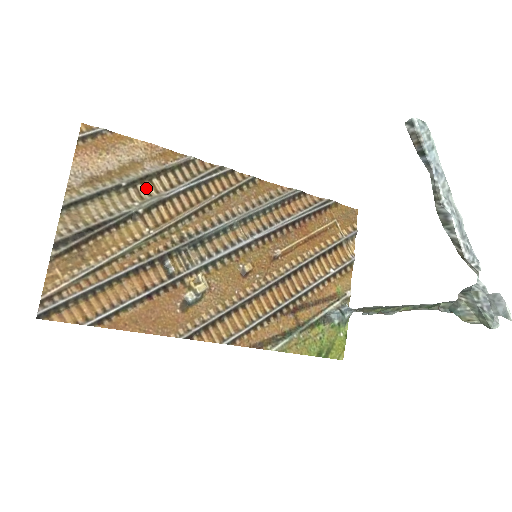
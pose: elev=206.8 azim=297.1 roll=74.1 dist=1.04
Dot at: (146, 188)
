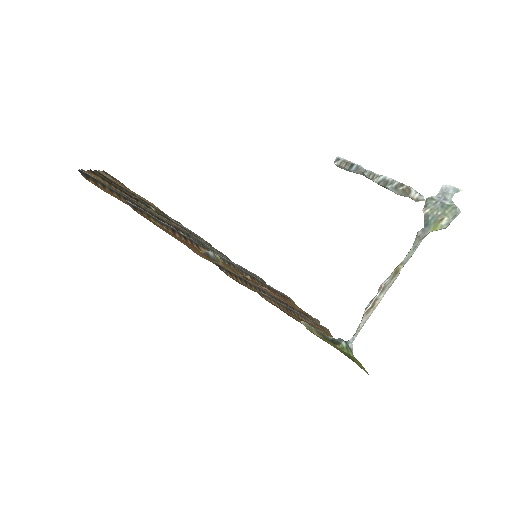
Dot at: occluded
